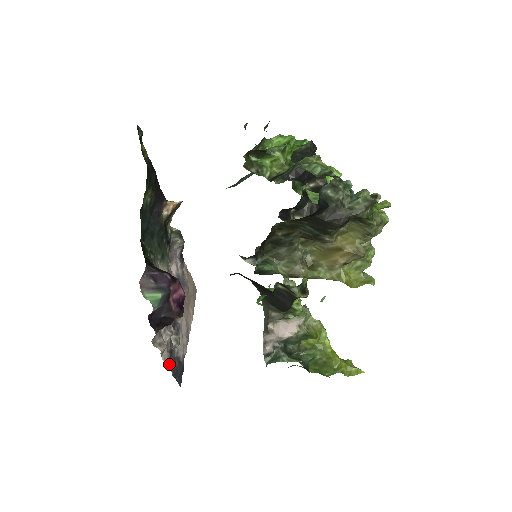
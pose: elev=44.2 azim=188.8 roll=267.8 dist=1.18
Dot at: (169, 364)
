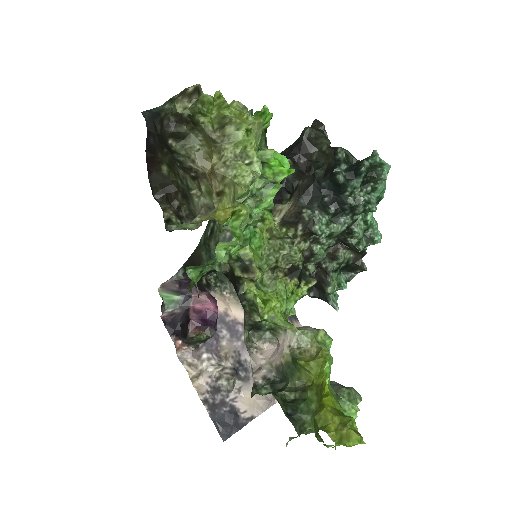
Dot at: (207, 400)
